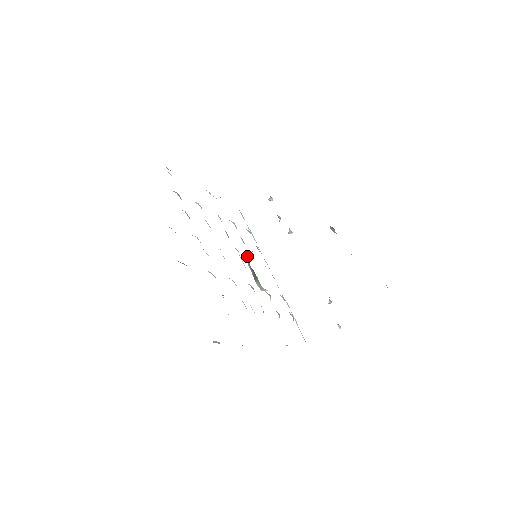
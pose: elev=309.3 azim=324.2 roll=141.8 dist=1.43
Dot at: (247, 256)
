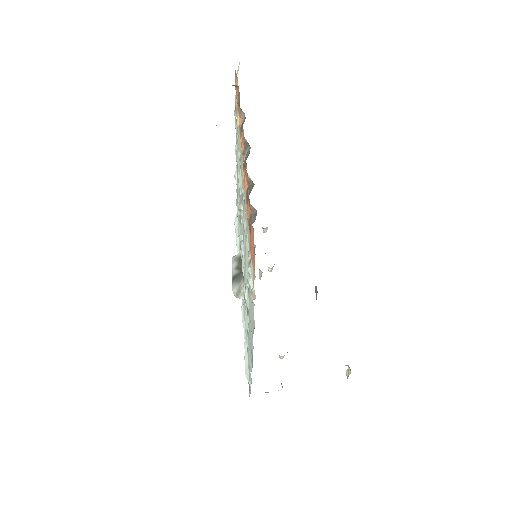
Dot at: occluded
